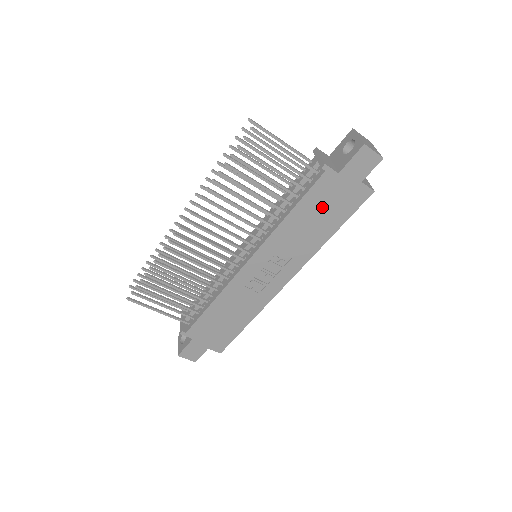
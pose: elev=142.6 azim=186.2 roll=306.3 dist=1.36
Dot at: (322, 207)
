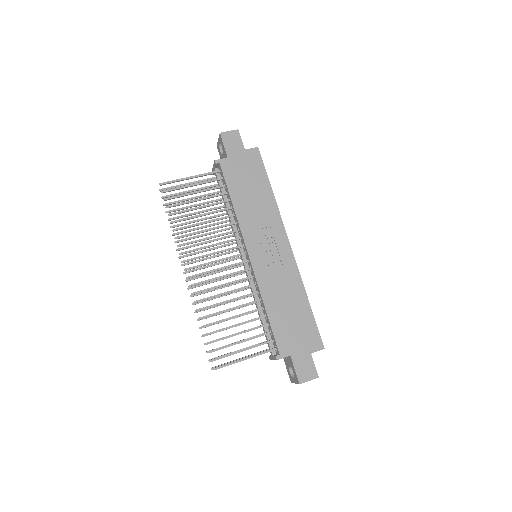
Dot at: (244, 182)
